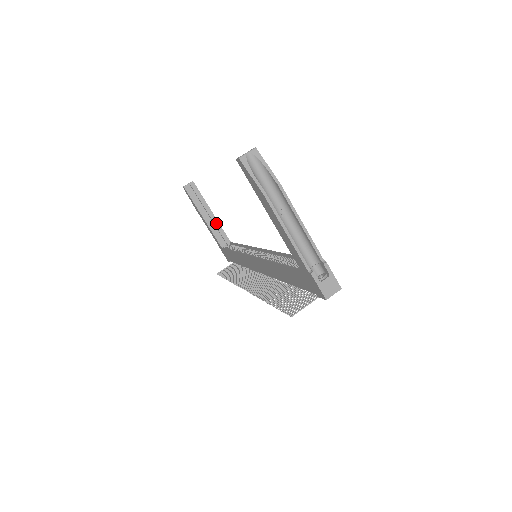
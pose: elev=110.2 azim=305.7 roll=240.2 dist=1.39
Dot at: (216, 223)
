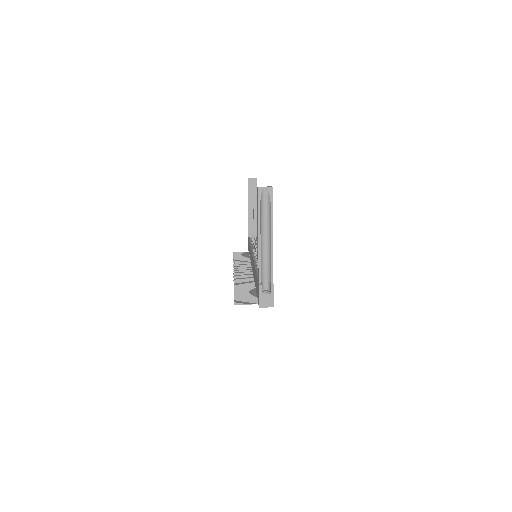
Dot at: (255, 217)
